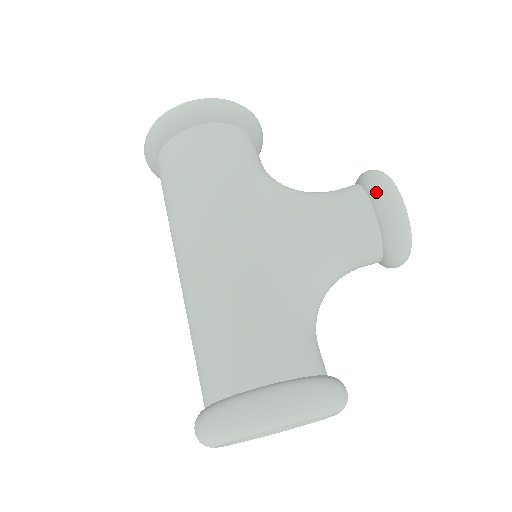
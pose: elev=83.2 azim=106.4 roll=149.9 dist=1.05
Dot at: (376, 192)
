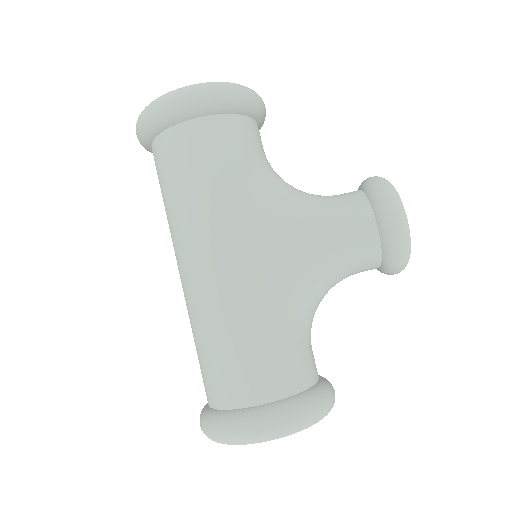
Dot at: (383, 214)
